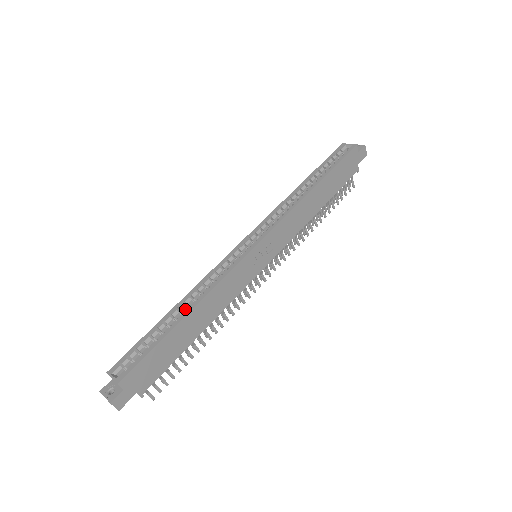
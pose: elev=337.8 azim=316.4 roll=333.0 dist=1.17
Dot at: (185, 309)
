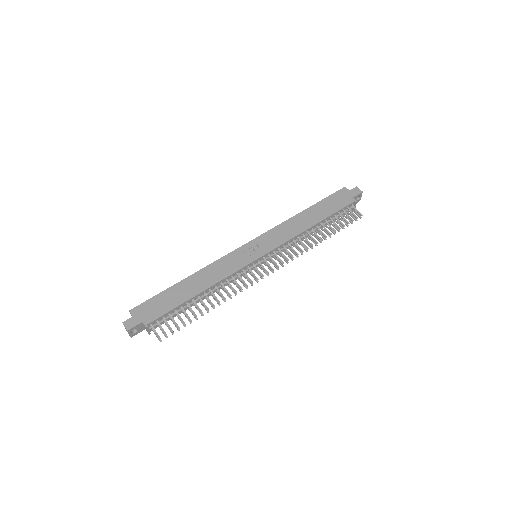
Dot at: occluded
